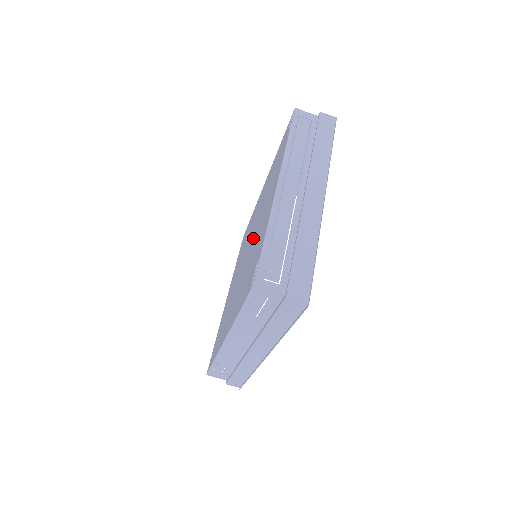
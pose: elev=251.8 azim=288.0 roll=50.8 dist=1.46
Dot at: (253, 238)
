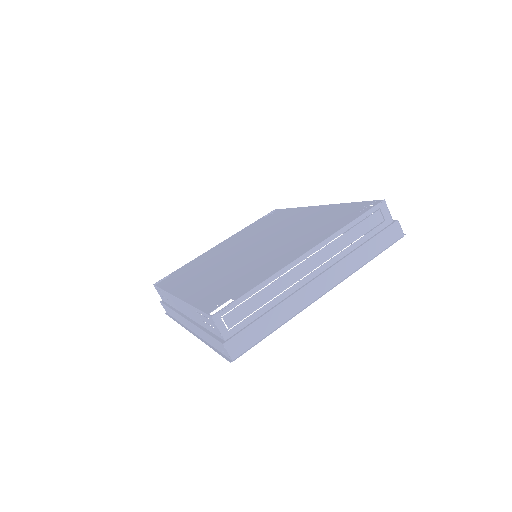
Dot at: (263, 250)
